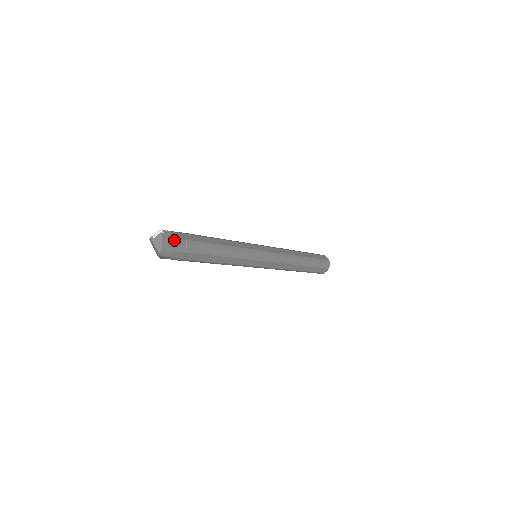
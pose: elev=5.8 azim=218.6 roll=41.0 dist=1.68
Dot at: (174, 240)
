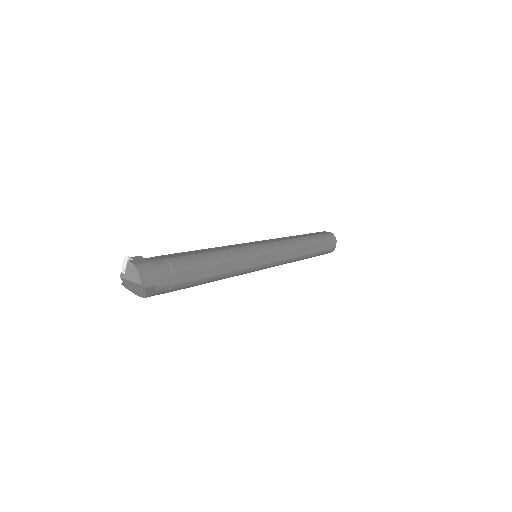
Dot at: (150, 263)
